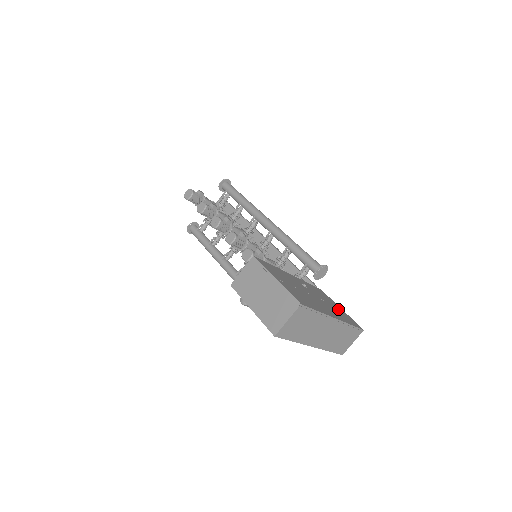
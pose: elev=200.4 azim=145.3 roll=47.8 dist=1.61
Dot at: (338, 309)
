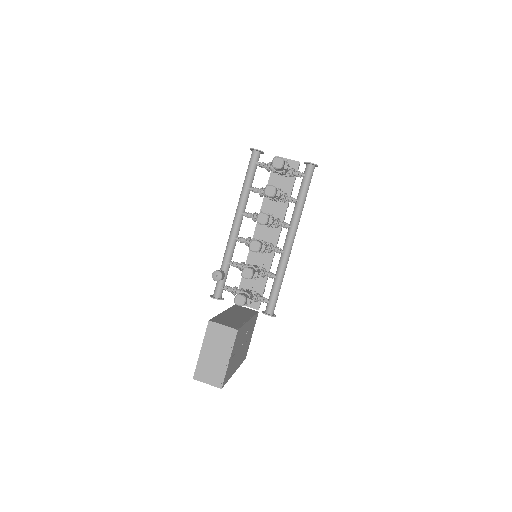
Dot at: occluded
